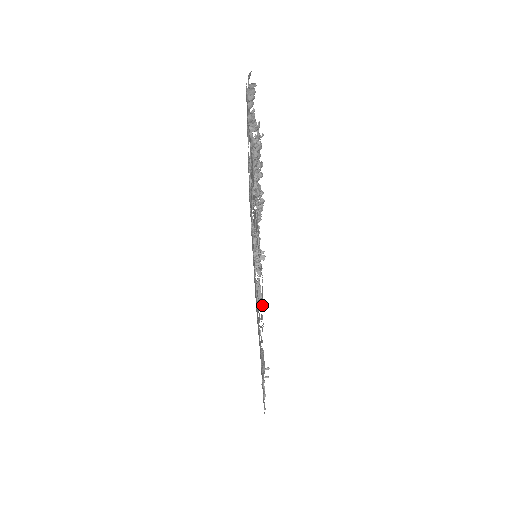
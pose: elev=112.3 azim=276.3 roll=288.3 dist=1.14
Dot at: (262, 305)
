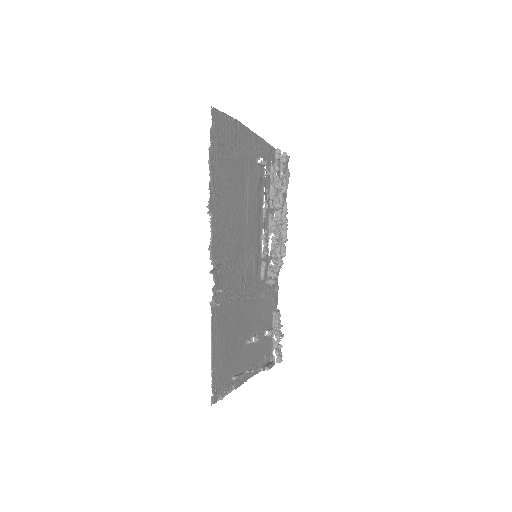
Dot at: (210, 128)
